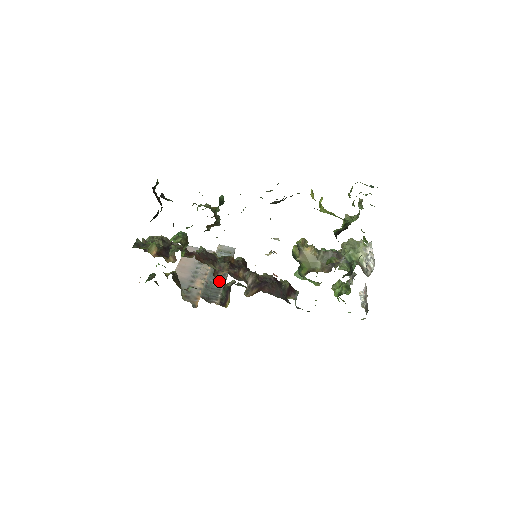
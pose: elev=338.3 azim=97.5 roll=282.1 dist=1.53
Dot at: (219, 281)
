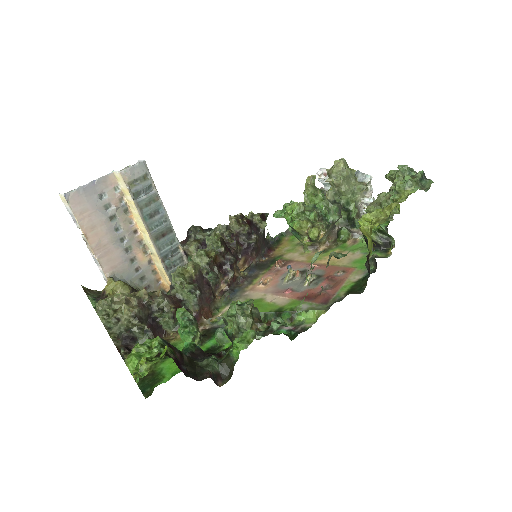
Dot at: (173, 247)
